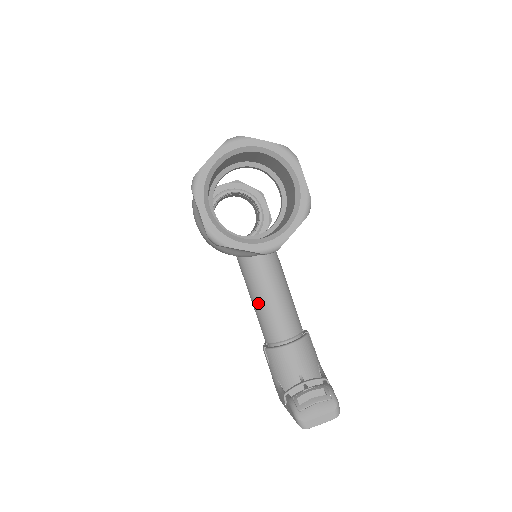
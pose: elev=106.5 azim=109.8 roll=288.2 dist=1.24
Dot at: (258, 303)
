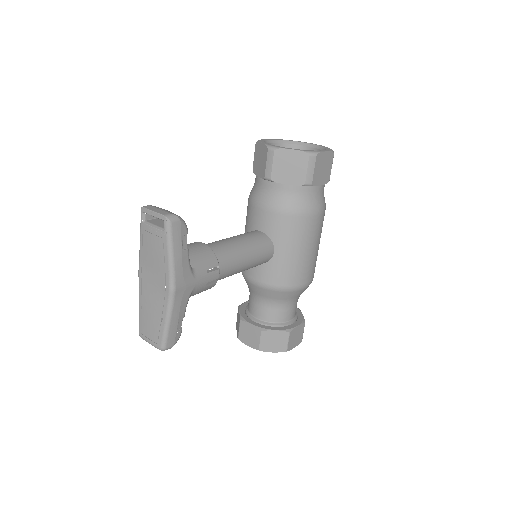
Dot at: occluded
